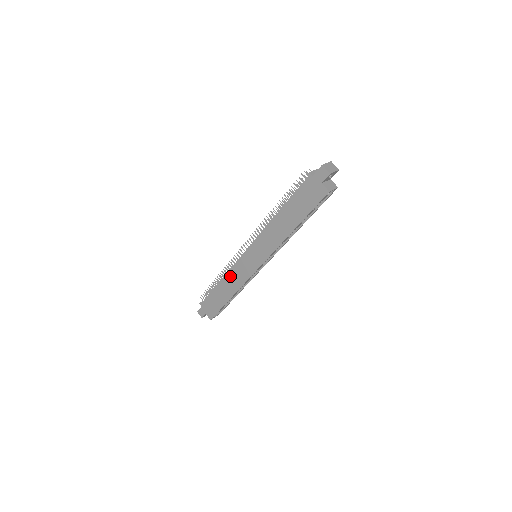
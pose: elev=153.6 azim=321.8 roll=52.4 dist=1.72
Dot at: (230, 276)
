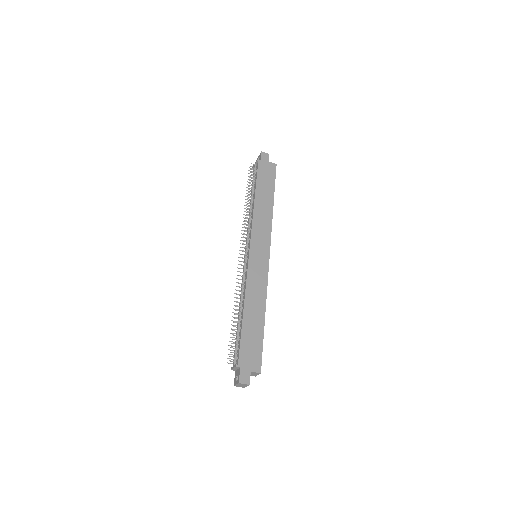
Dot at: (250, 290)
